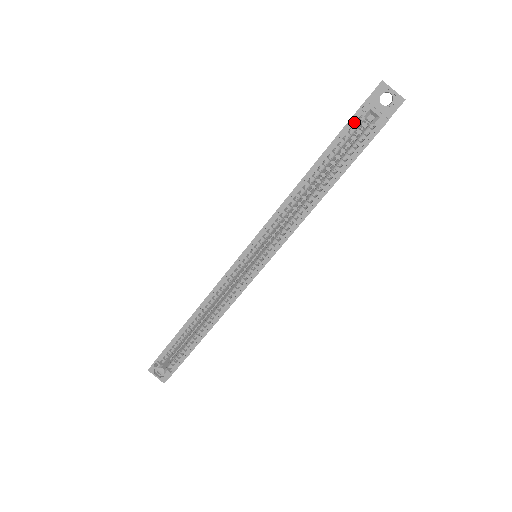
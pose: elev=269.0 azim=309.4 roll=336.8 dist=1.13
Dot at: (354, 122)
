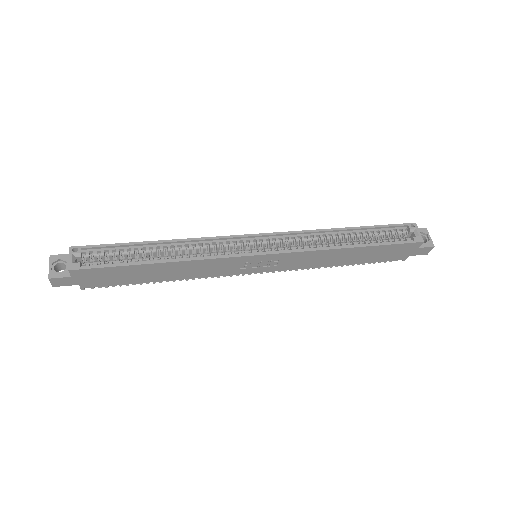
Dot at: (401, 228)
